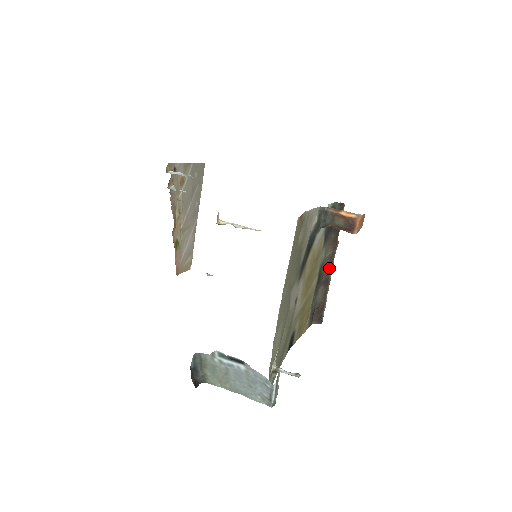
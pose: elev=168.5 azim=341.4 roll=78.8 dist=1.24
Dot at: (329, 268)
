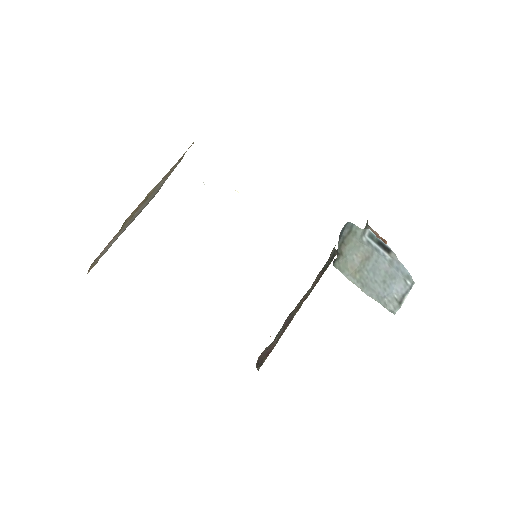
Dot at: (299, 307)
